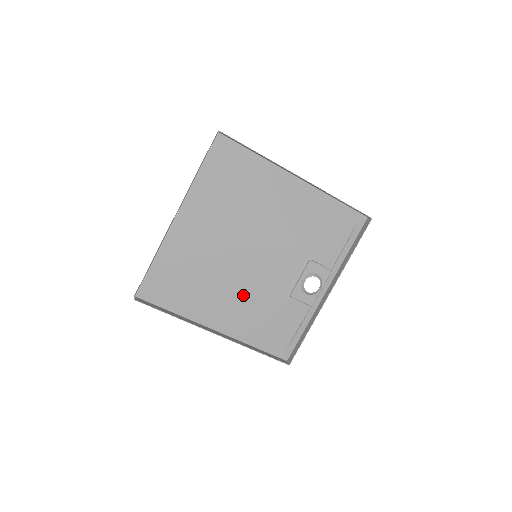
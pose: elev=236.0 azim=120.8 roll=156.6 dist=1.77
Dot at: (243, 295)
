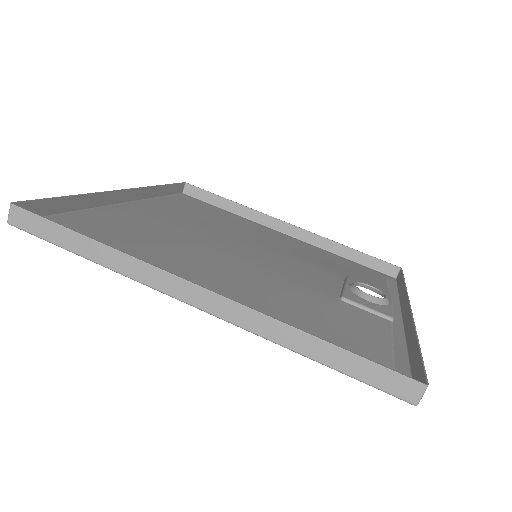
Dot at: (248, 280)
